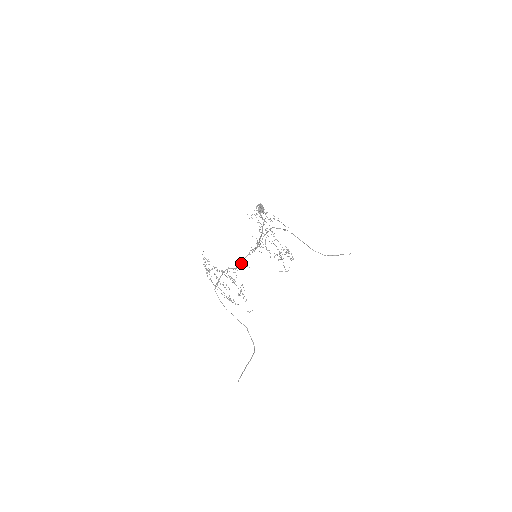
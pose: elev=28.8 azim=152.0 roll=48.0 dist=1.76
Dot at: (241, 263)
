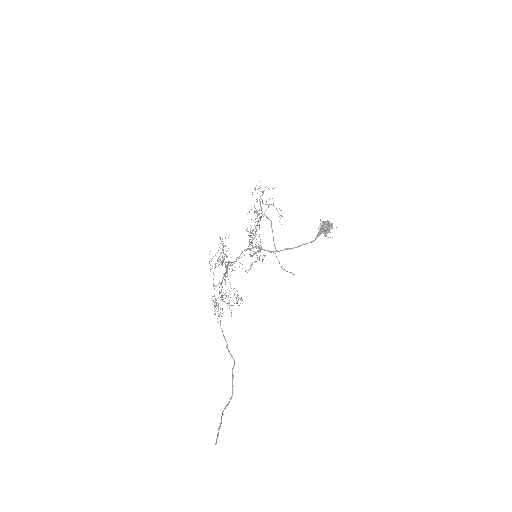
Dot at: occluded
